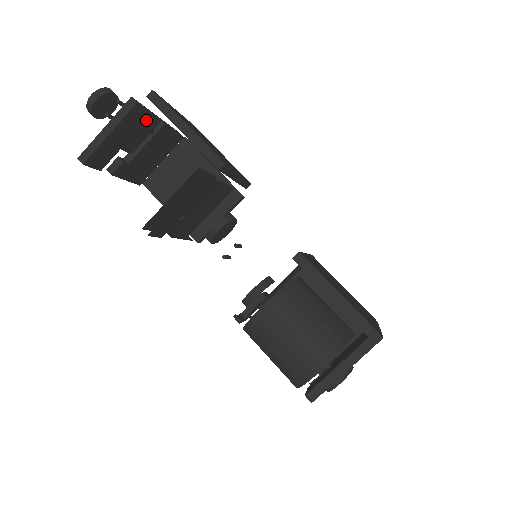
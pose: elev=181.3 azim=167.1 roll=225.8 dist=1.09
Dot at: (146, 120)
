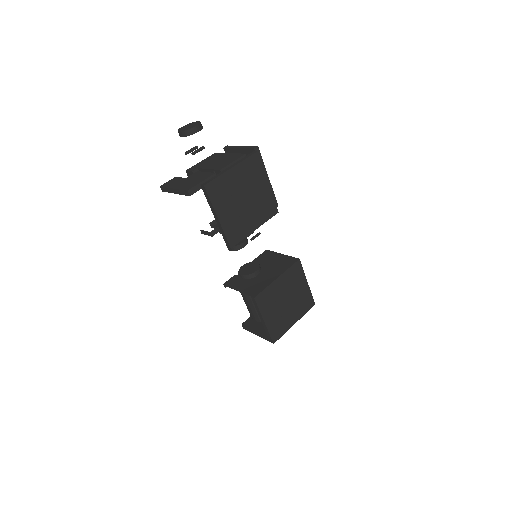
Dot at: occluded
